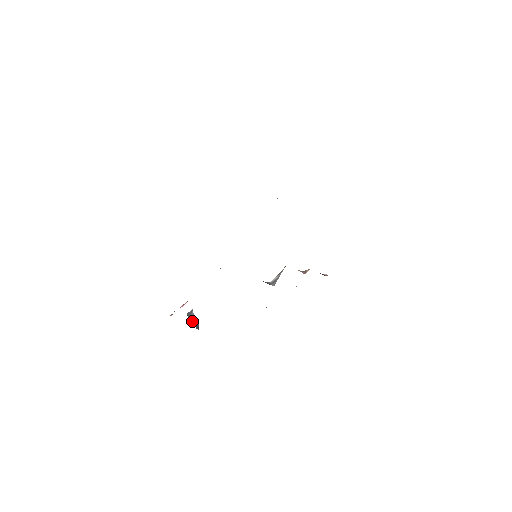
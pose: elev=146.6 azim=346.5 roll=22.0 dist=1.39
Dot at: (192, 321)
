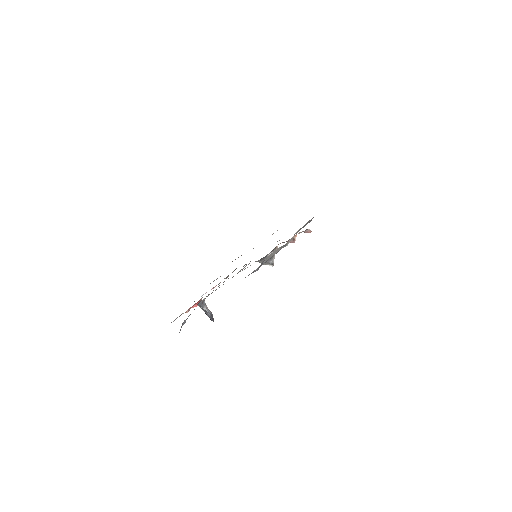
Dot at: (206, 313)
